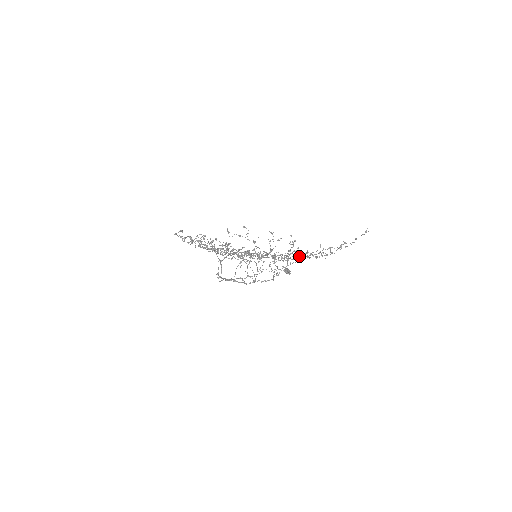
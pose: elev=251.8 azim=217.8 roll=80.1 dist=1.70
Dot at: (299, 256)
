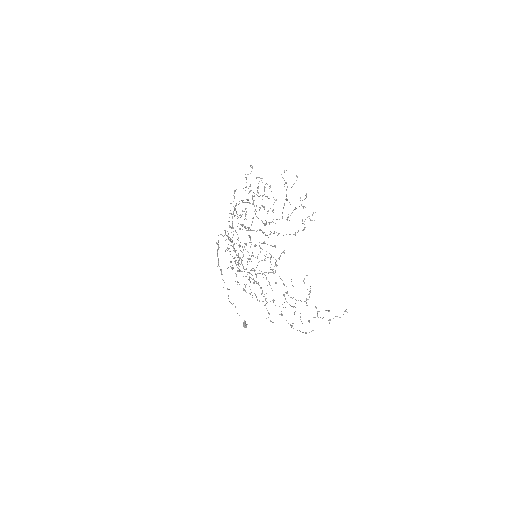
Dot at: occluded
